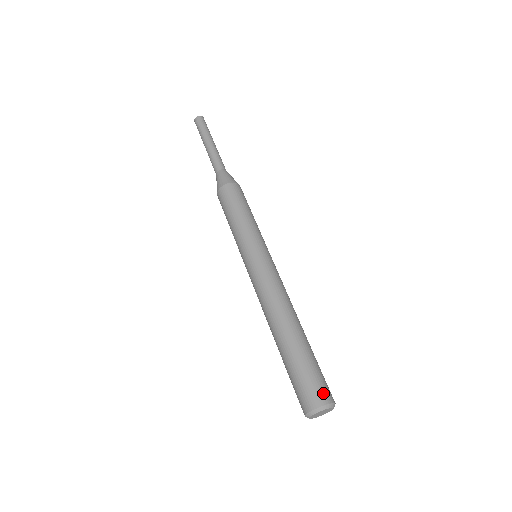
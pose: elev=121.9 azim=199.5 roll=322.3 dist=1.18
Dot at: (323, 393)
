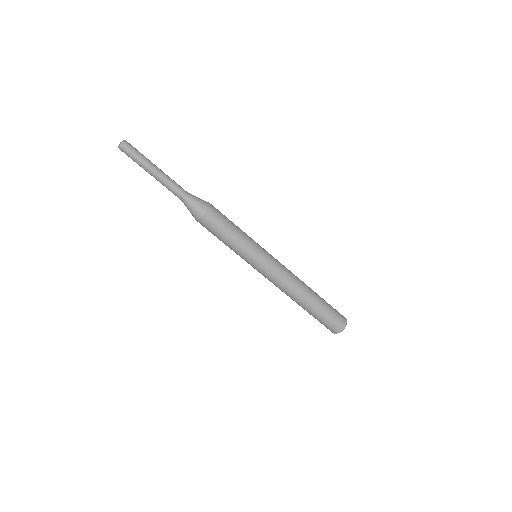
Dot at: (342, 319)
